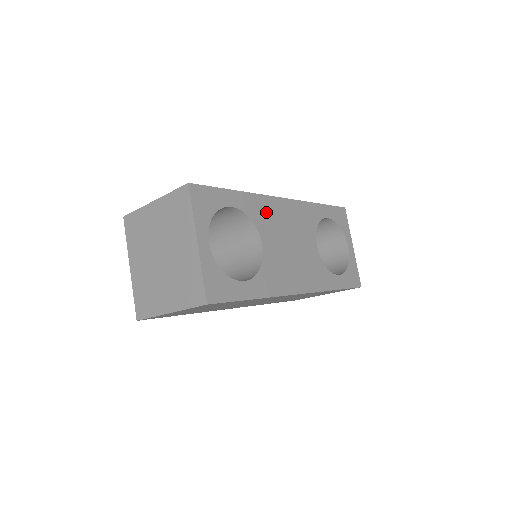
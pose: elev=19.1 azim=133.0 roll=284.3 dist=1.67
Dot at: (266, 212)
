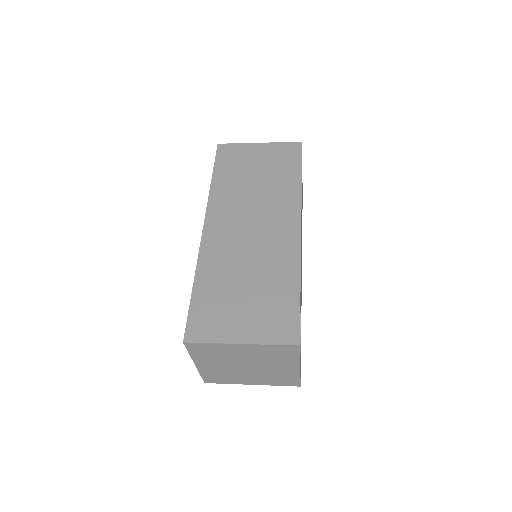
Dot at: occluded
